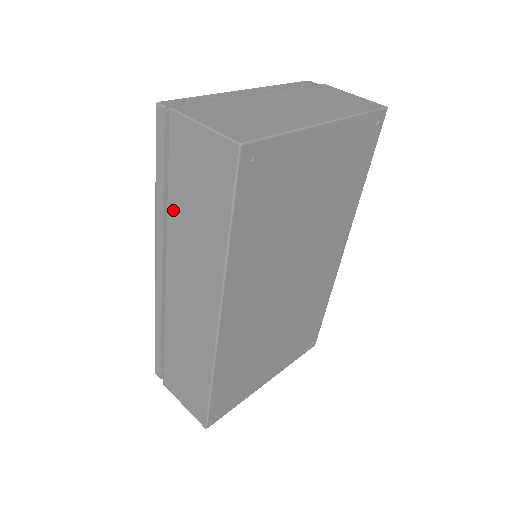
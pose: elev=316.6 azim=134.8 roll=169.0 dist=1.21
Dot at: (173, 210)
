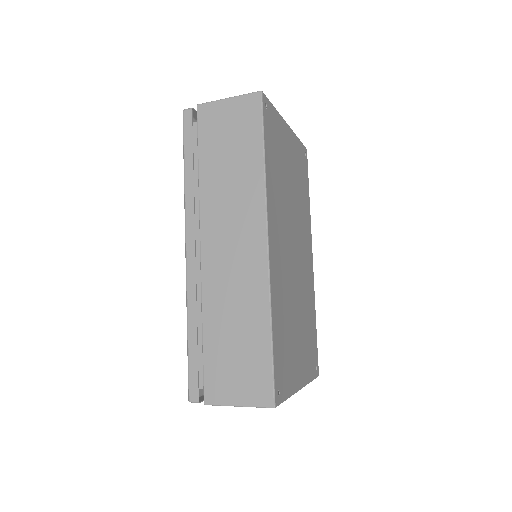
Dot at: (205, 177)
